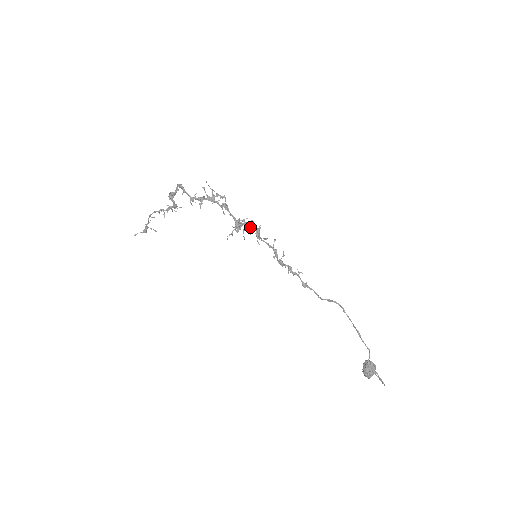
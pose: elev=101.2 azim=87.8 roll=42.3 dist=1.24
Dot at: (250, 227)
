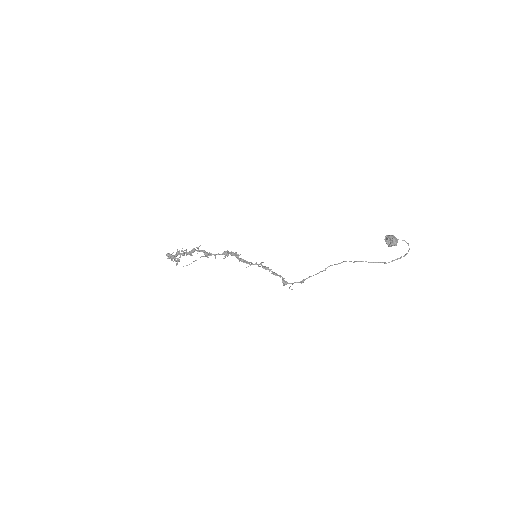
Dot at: (235, 256)
